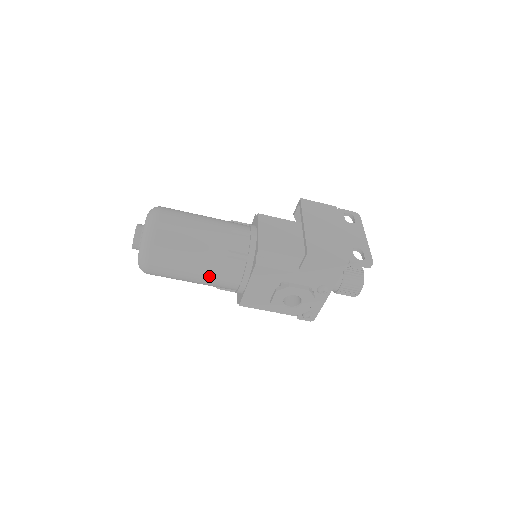
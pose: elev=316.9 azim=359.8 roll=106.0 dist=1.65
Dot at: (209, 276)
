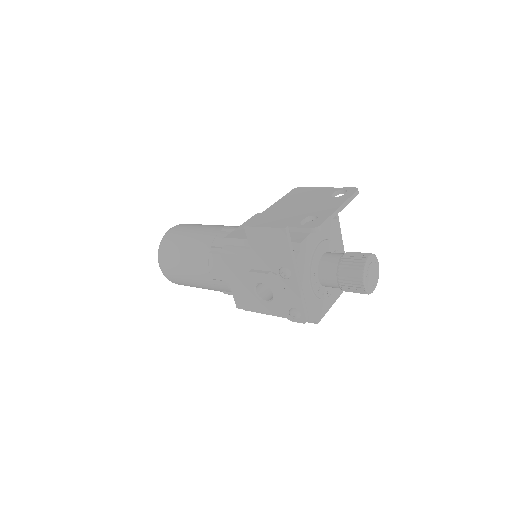
Dot at: (202, 275)
